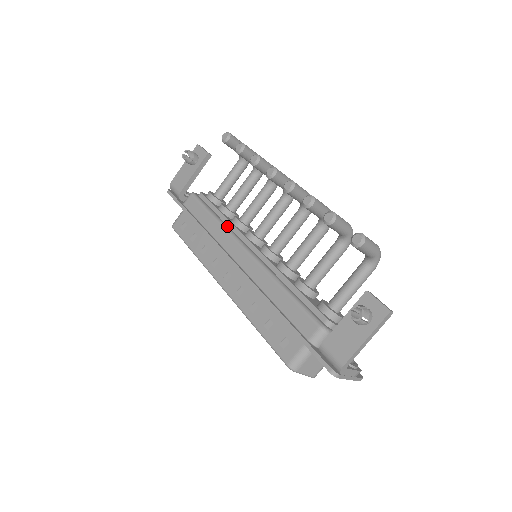
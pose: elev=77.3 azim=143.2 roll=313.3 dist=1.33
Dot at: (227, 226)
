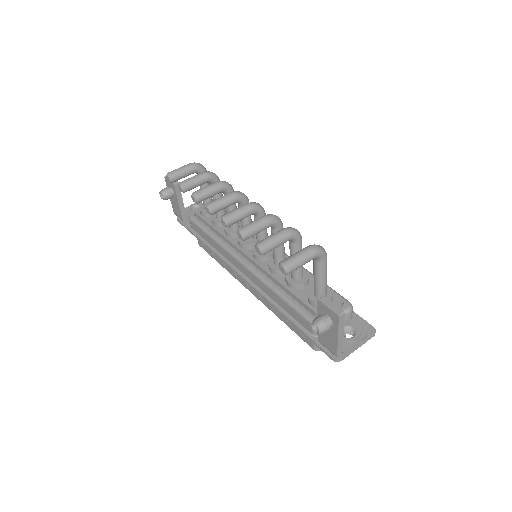
Dot at: (223, 243)
